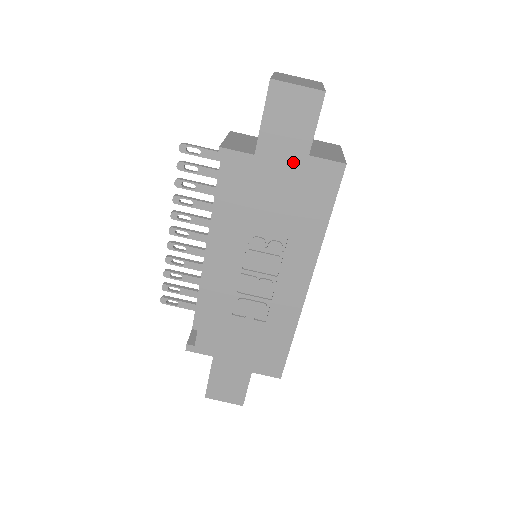
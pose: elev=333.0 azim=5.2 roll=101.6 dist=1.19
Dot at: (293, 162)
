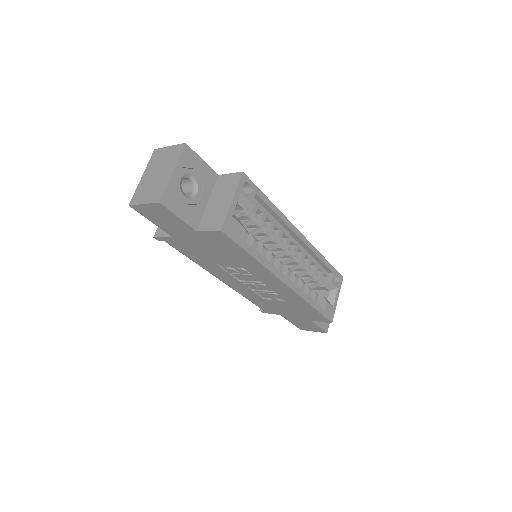
Dot at: (194, 236)
